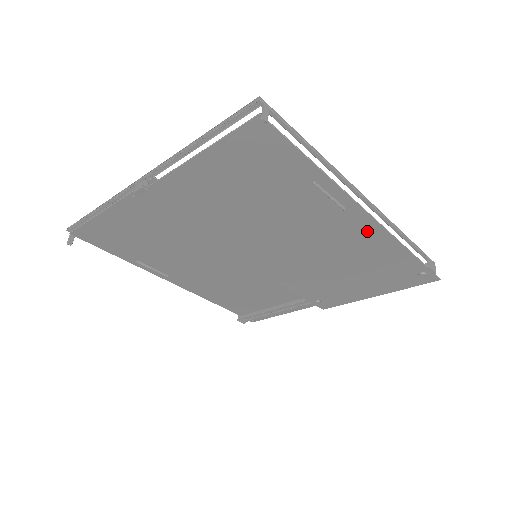
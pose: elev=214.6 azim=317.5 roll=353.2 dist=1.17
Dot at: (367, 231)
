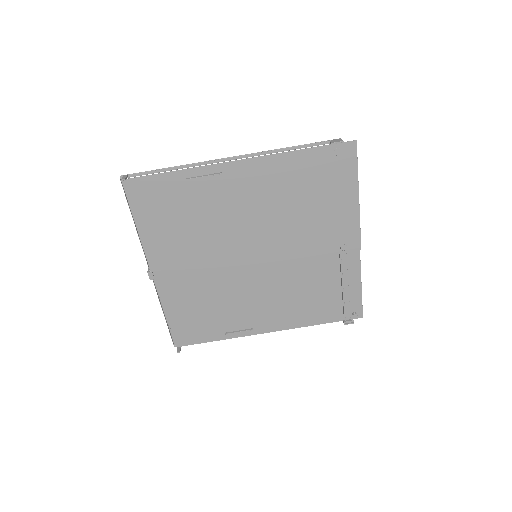
Dot at: (255, 170)
